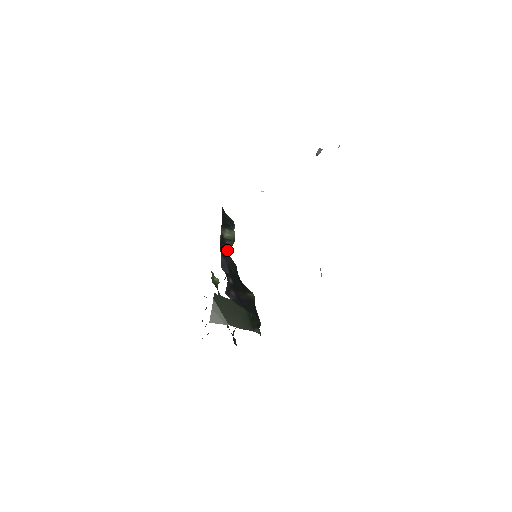
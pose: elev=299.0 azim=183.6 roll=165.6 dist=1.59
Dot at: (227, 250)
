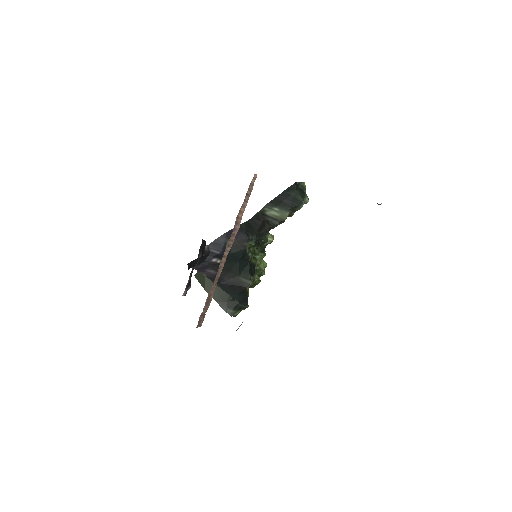
Dot at: (268, 226)
